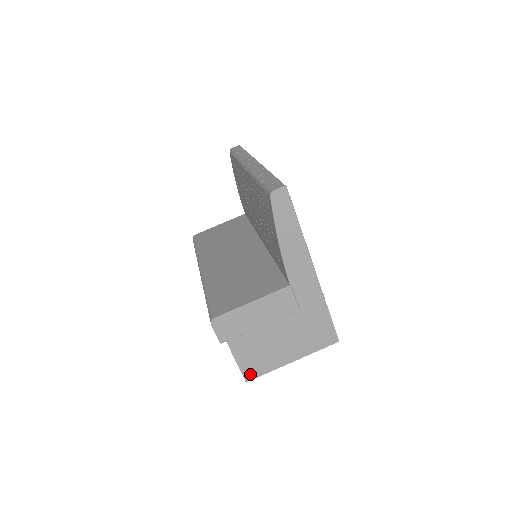
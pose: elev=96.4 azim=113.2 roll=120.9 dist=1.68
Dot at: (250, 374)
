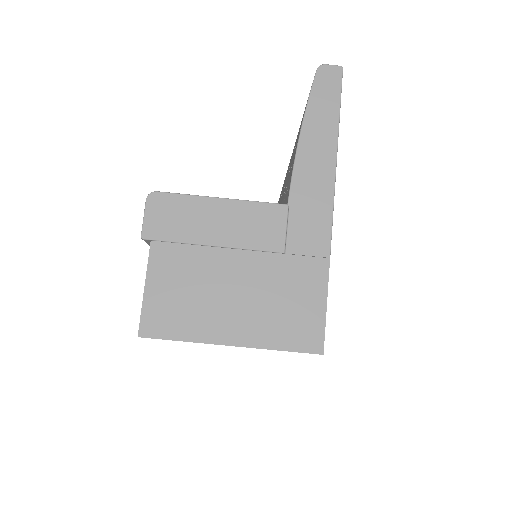
Dot at: (153, 325)
